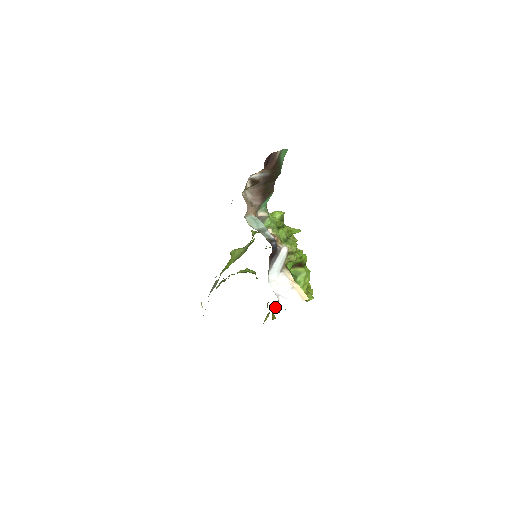
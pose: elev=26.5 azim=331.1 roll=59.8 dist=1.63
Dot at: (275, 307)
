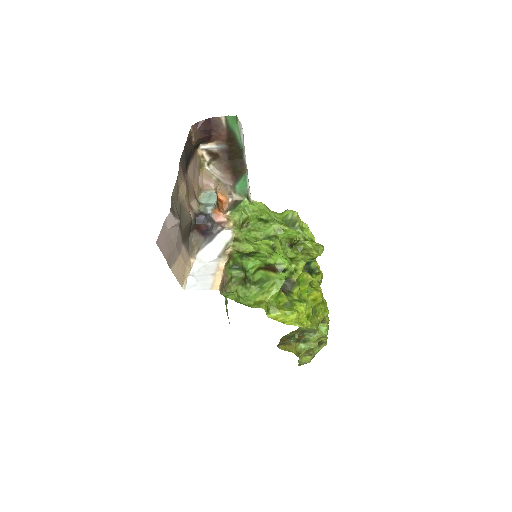
Dot at: (310, 345)
